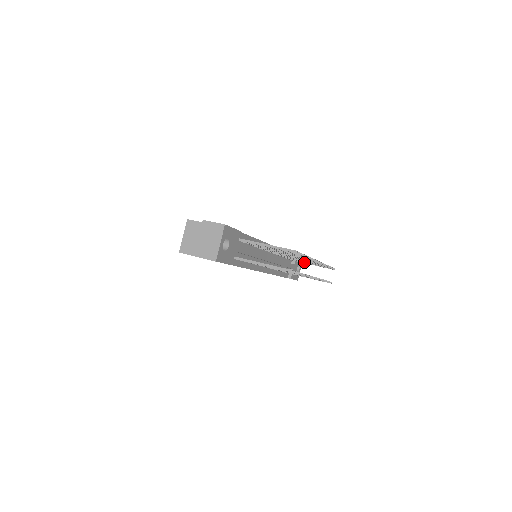
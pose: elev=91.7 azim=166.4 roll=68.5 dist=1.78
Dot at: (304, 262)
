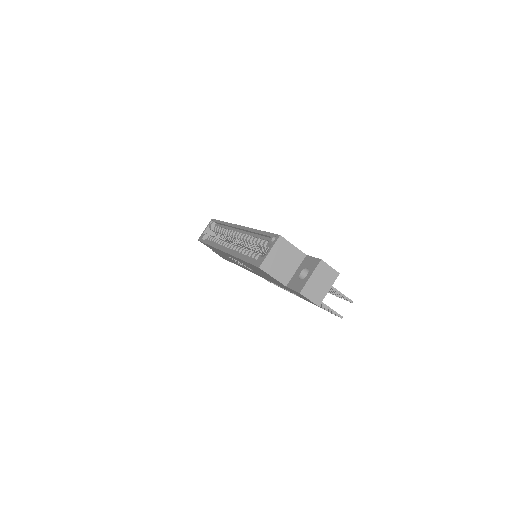
Dot at: occluded
